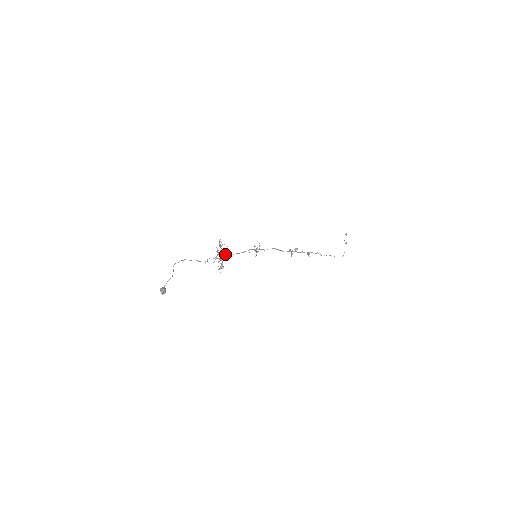
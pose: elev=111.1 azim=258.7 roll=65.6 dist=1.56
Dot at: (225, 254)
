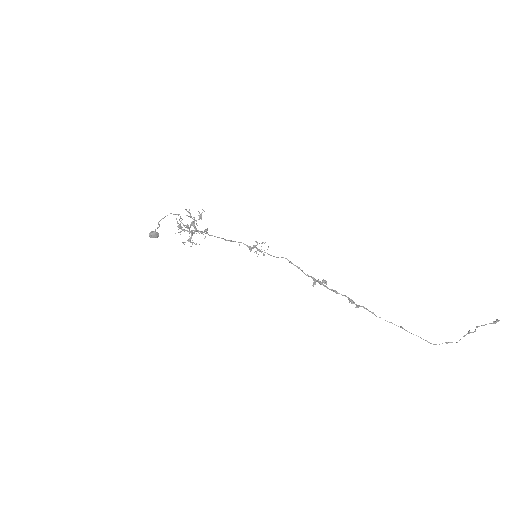
Dot at: (179, 226)
